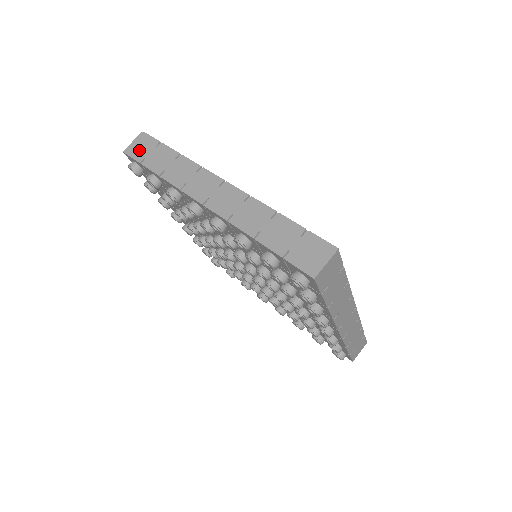
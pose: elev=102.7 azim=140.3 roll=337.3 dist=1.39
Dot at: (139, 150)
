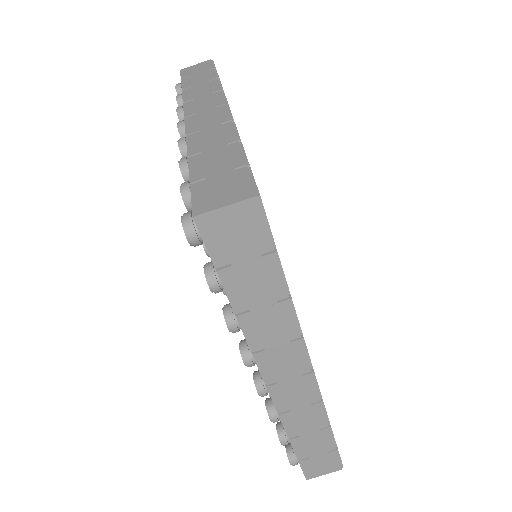
Dot at: (228, 240)
